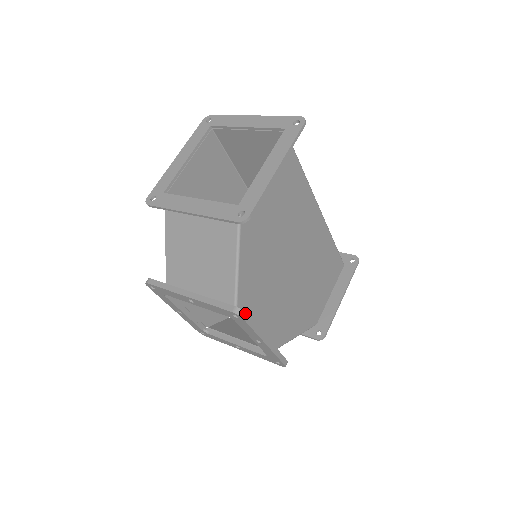
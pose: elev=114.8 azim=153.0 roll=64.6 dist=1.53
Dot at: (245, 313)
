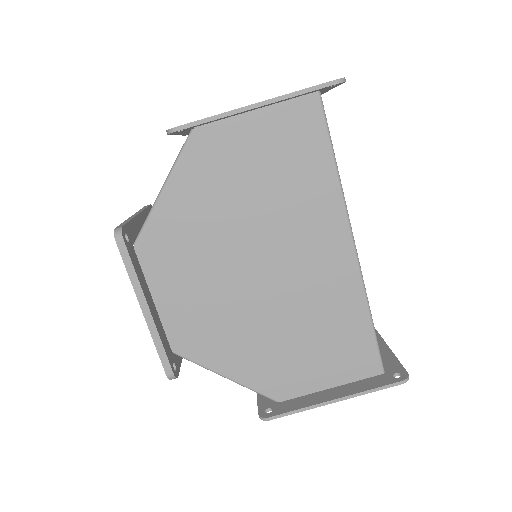
Dot at: (122, 238)
